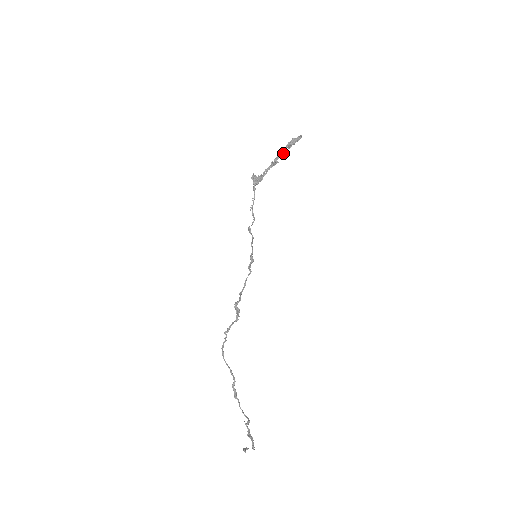
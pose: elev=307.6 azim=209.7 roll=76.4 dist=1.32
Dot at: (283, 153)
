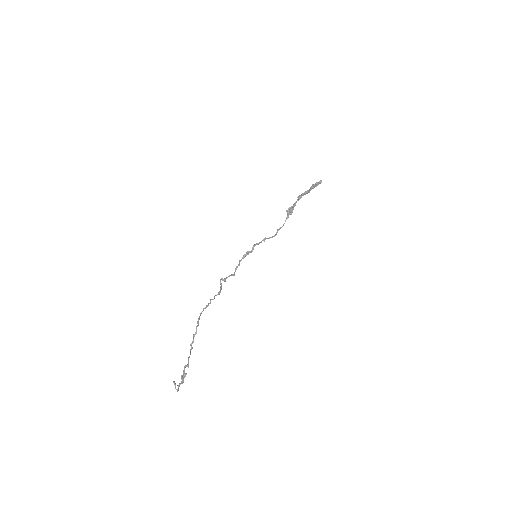
Dot at: (308, 192)
